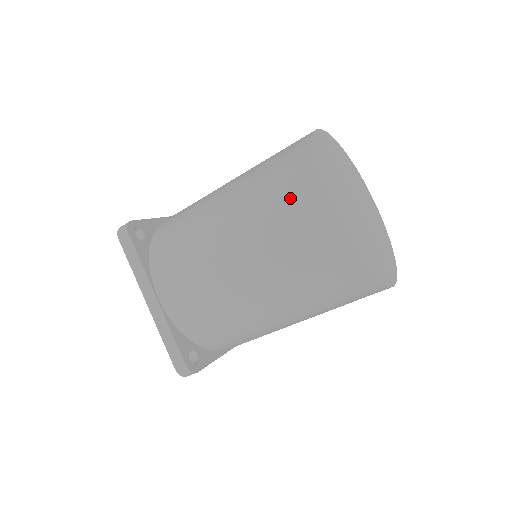
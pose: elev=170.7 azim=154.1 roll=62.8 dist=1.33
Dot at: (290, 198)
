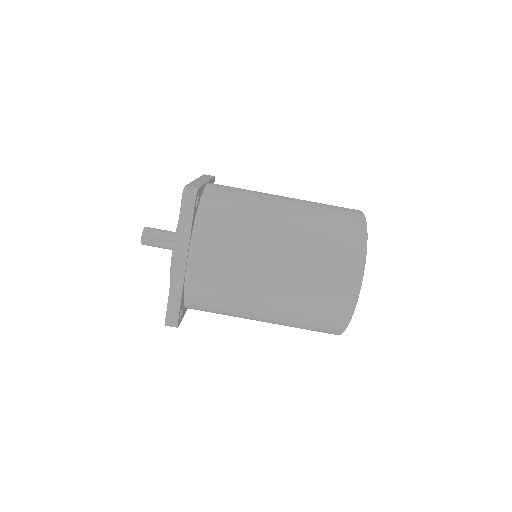
Dot at: (338, 267)
